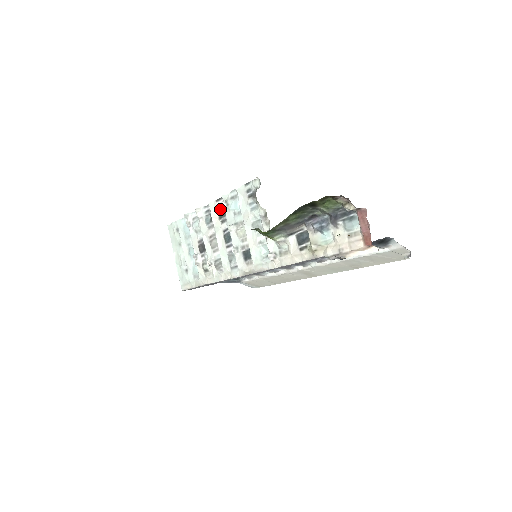
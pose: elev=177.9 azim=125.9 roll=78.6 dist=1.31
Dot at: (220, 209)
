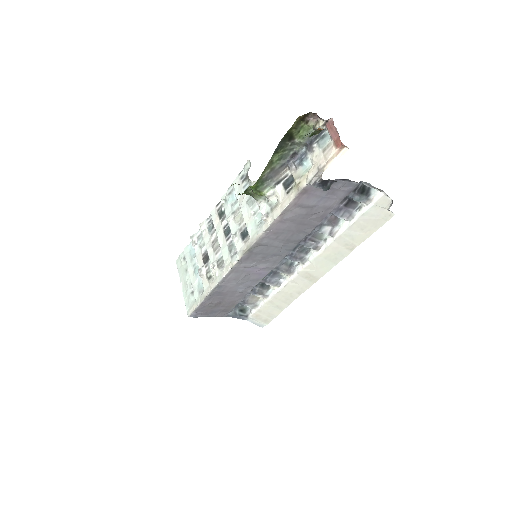
Dot at: (220, 211)
